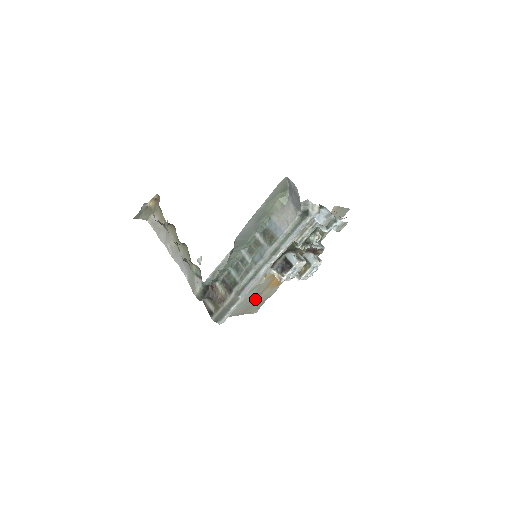
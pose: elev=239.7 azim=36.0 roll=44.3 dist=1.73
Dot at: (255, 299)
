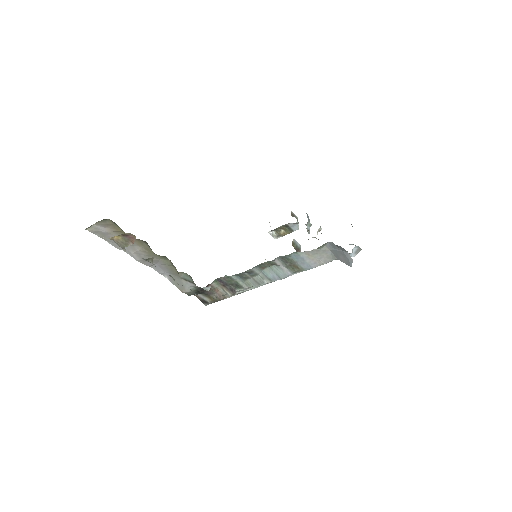
Dot at: occluded
